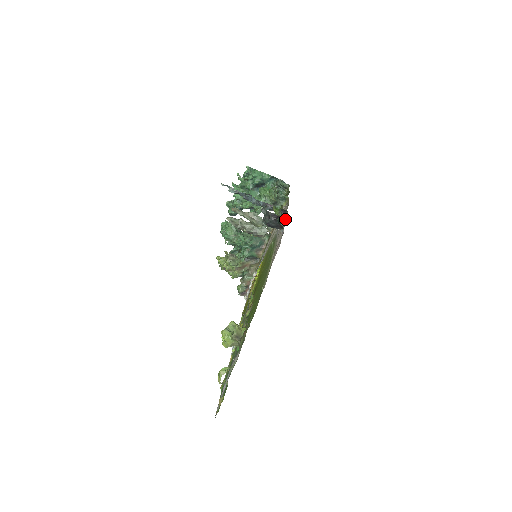
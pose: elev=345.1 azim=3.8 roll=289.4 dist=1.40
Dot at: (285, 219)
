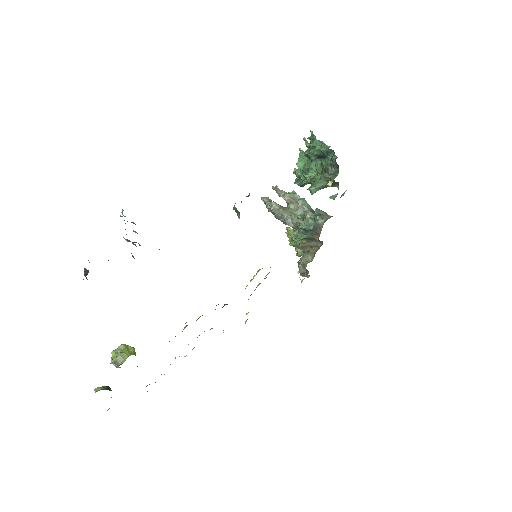
Dot at: occluded
